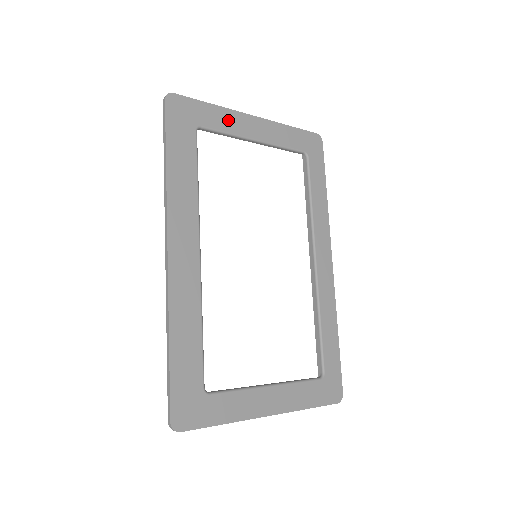
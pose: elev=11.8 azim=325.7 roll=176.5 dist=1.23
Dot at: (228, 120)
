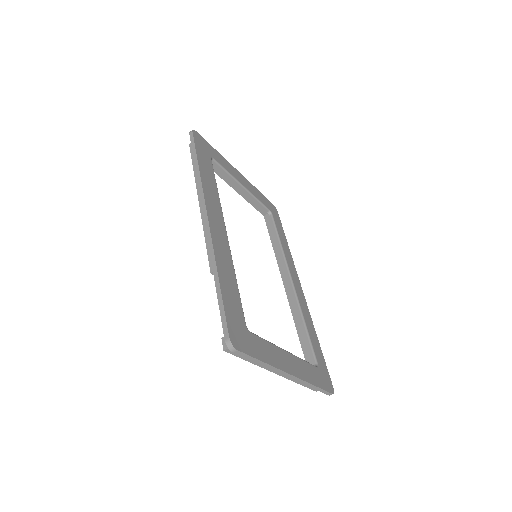
Dot at: (227, 165)
